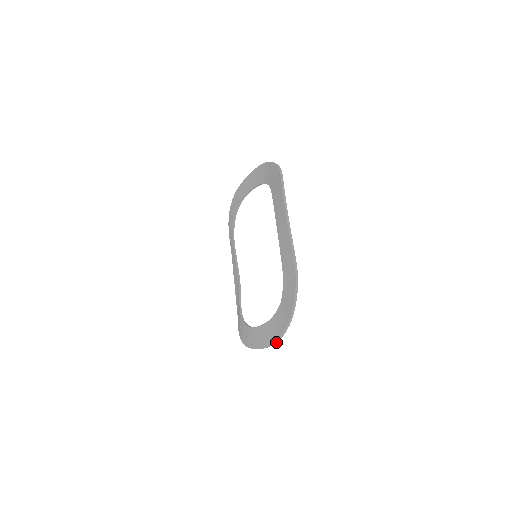
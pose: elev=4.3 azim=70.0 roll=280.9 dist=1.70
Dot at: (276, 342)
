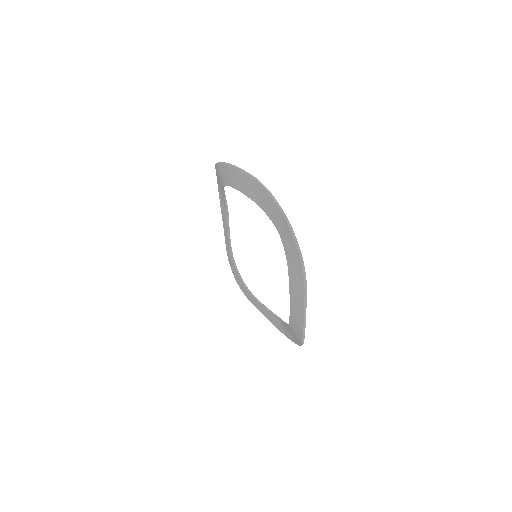
Dot at: (268, 318)
